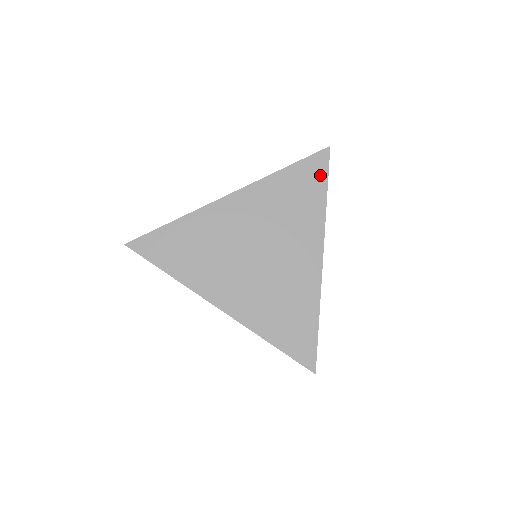
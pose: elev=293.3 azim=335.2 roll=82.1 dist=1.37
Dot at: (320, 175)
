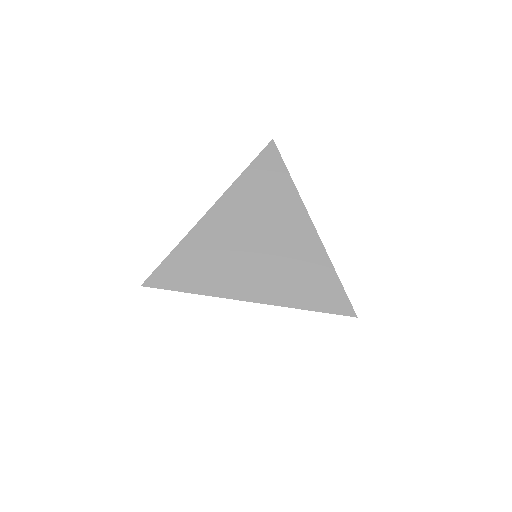
Dot at: (276, 162)
